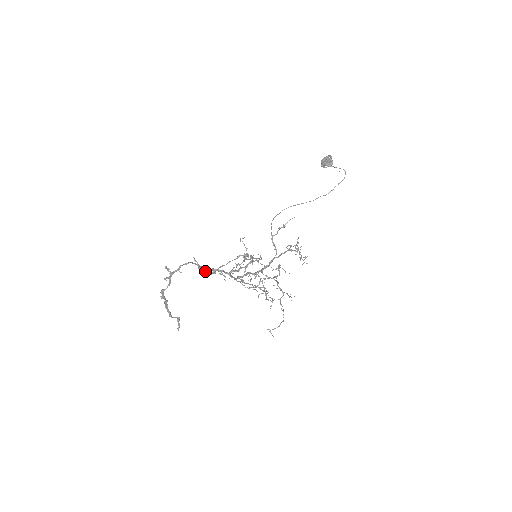
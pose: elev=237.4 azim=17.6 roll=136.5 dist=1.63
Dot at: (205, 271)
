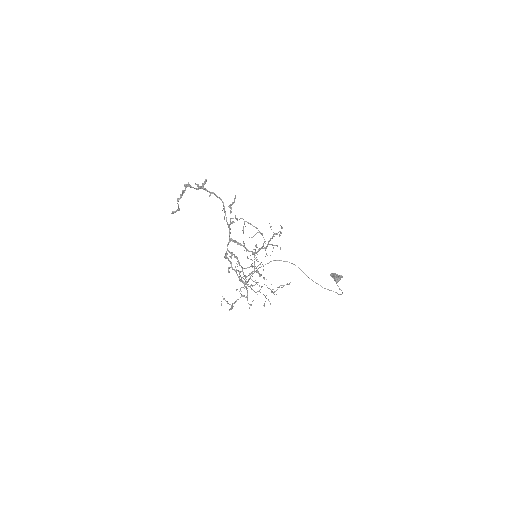
Dot at: occluded
